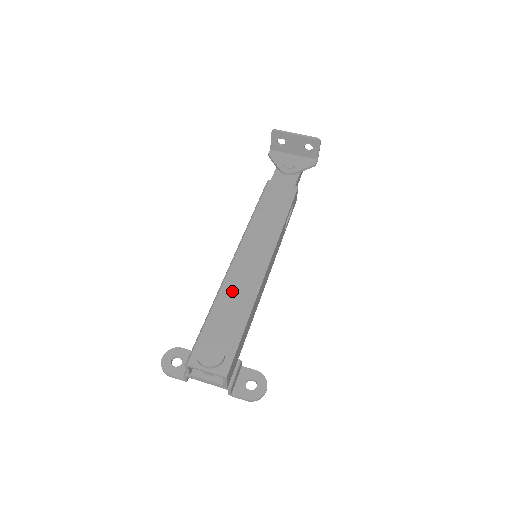
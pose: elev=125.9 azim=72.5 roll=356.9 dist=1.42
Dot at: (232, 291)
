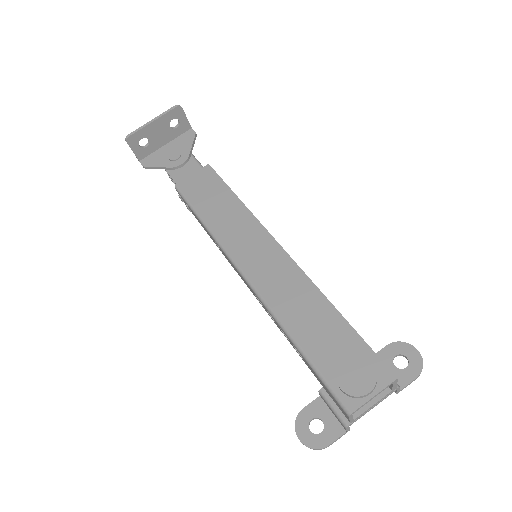
Dot at: (288, 305)
